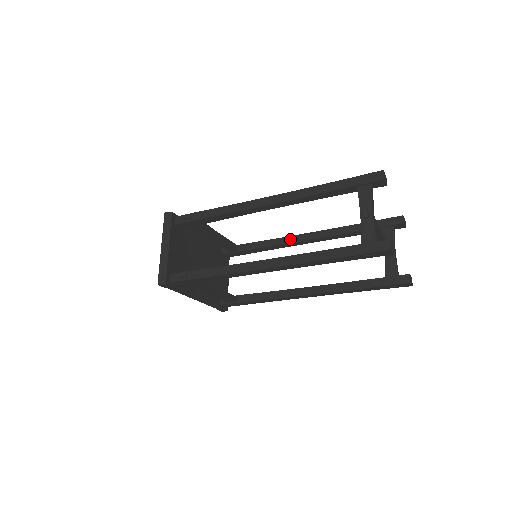
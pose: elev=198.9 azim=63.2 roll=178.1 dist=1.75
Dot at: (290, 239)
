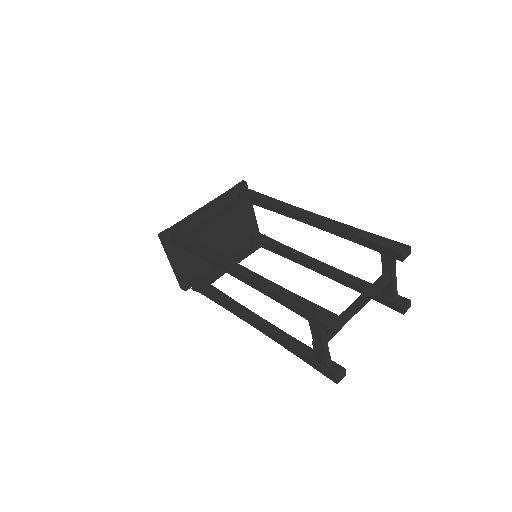
Dot at: (293, 216)
